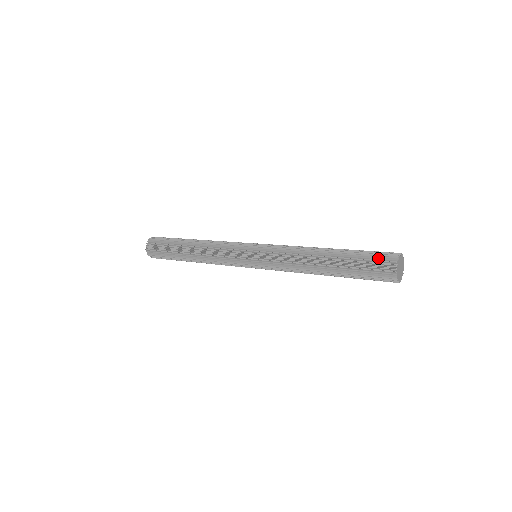
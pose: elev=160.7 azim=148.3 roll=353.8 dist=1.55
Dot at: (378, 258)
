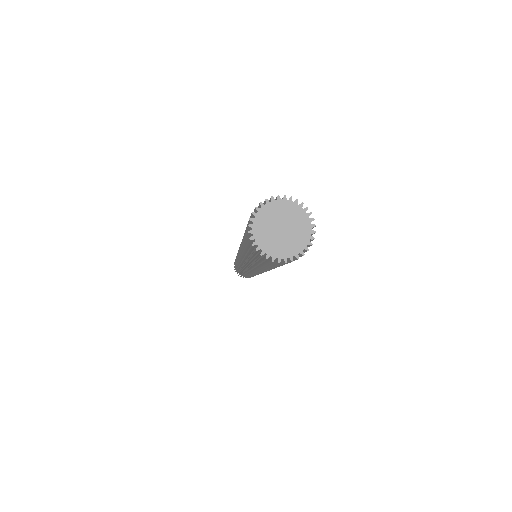
Dot at: occluded
